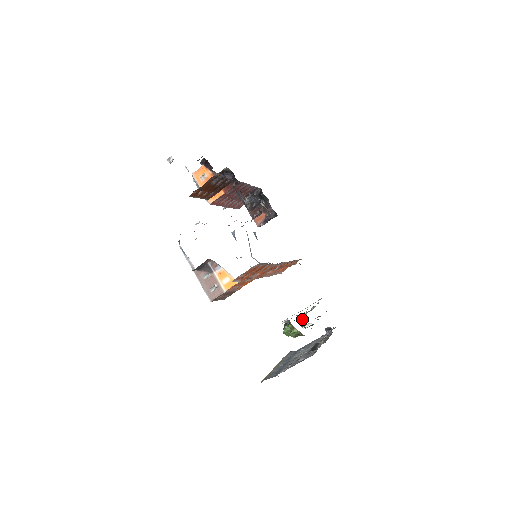
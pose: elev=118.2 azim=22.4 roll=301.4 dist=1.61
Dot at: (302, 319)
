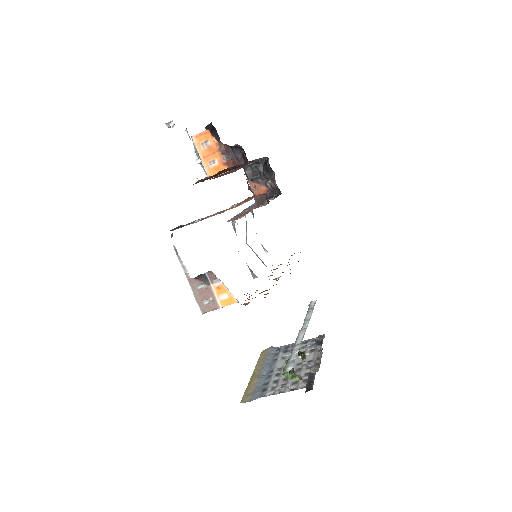
Dot at: (301, 352)
